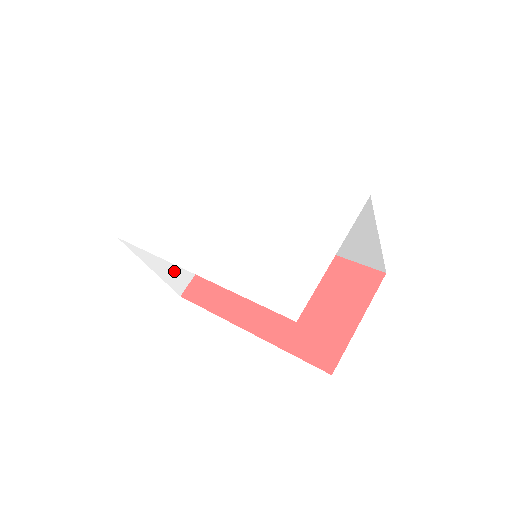
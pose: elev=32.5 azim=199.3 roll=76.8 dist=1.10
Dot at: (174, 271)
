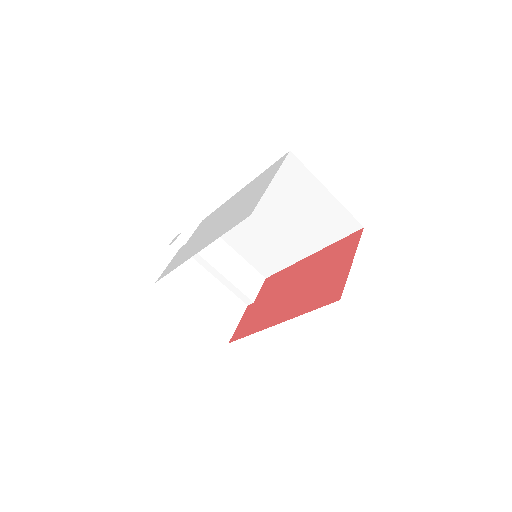
Dot at: (215, 319)
